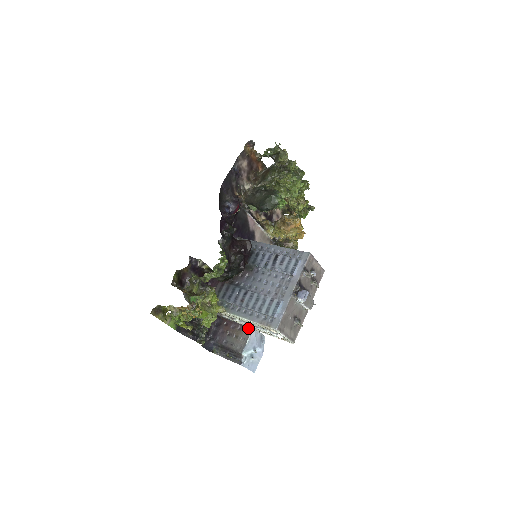
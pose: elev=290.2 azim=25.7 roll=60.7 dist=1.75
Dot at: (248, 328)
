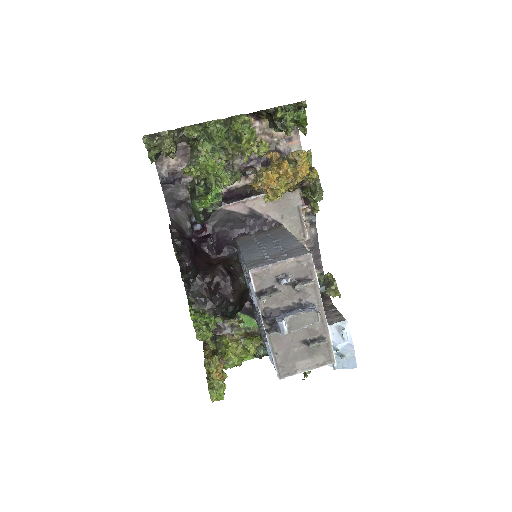
Dot at: occluded
